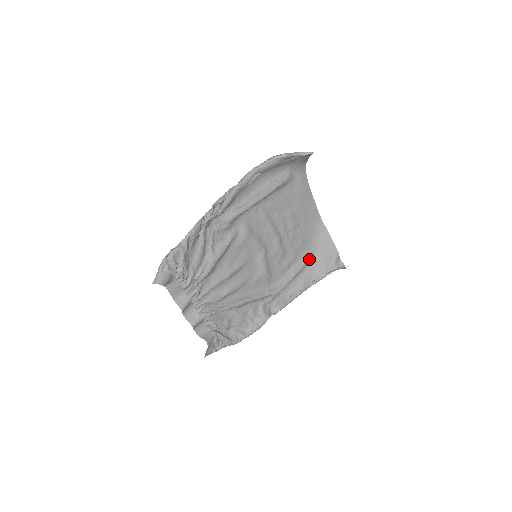
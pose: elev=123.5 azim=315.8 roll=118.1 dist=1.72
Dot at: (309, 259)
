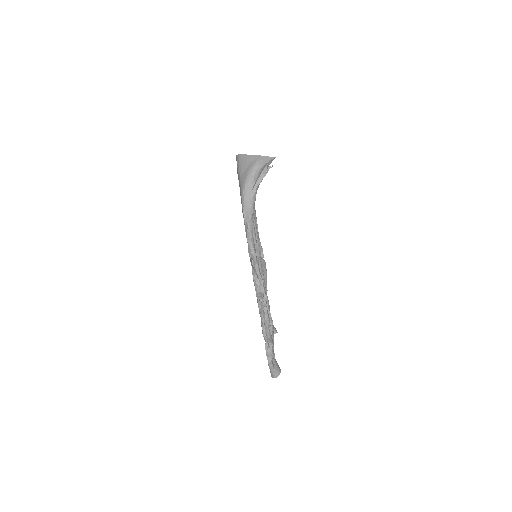
Dot at: occluded
